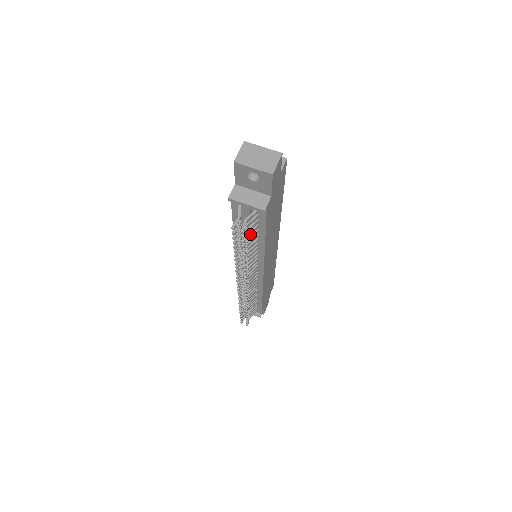
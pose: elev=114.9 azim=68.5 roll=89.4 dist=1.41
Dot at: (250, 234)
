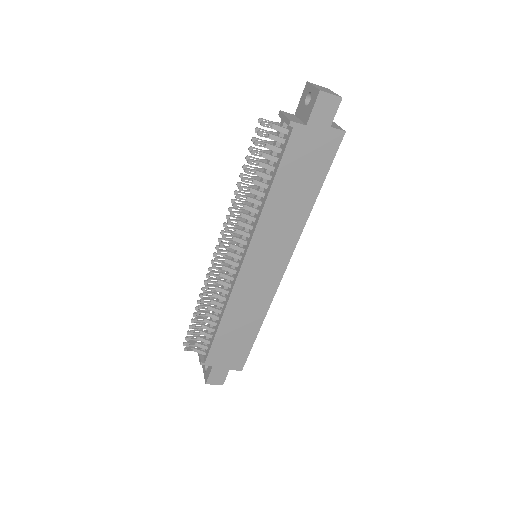
Dot at: (266, 157)
